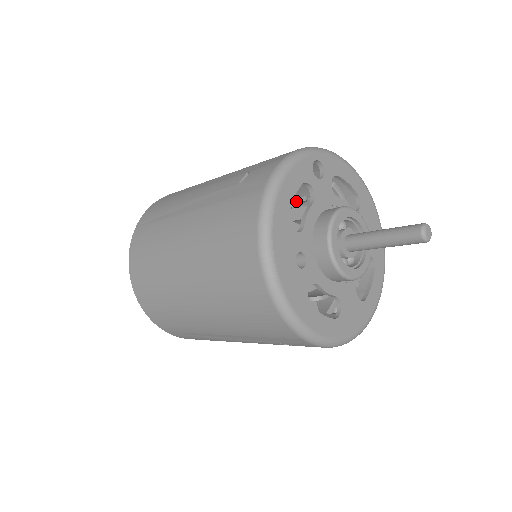
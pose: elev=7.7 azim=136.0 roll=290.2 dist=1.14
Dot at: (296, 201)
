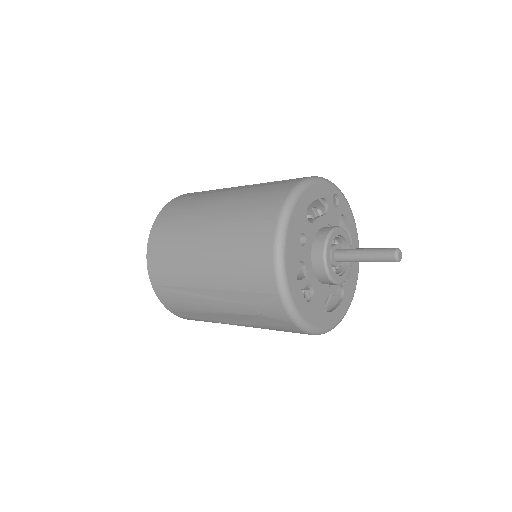
Dot at: (310, 216)
